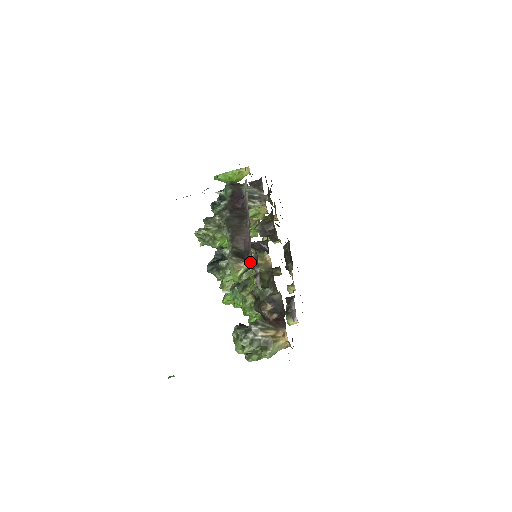
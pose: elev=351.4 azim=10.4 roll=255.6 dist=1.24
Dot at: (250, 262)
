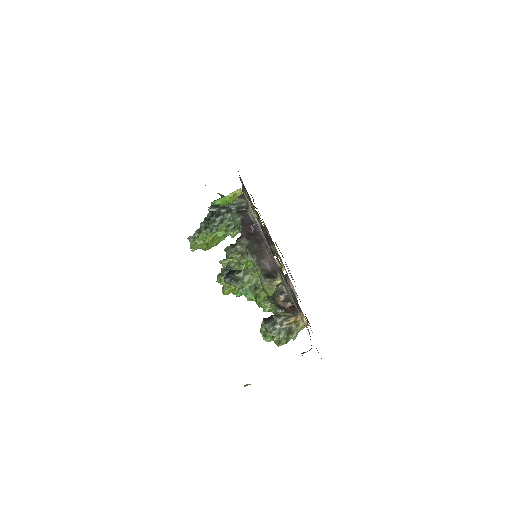
Dot at: (280, 280)
